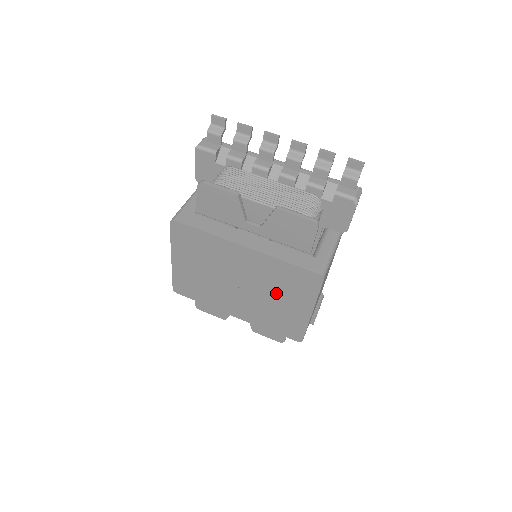
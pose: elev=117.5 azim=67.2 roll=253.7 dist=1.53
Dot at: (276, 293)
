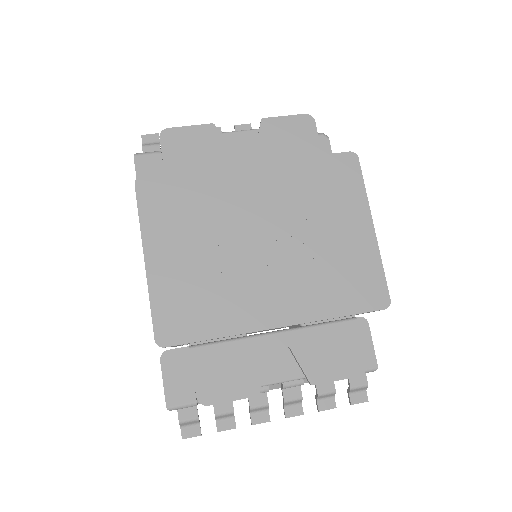
Dot at: (316, 222)
